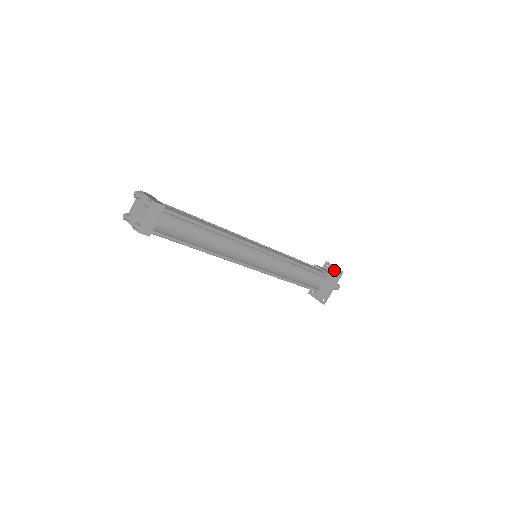
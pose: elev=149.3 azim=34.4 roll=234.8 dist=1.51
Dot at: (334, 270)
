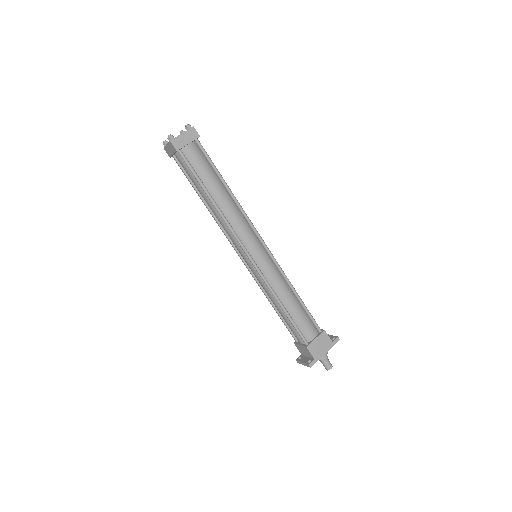
Dot at: (330, 337)
